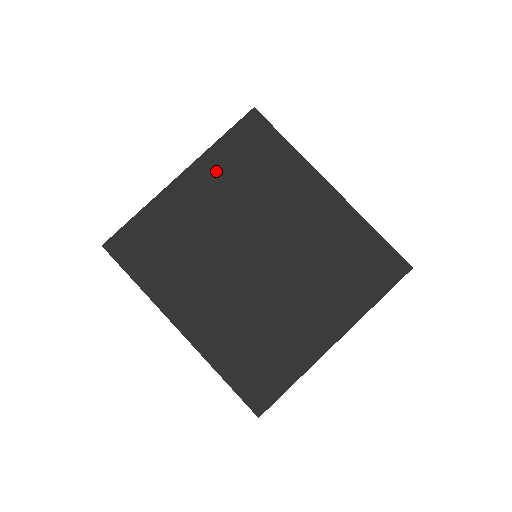
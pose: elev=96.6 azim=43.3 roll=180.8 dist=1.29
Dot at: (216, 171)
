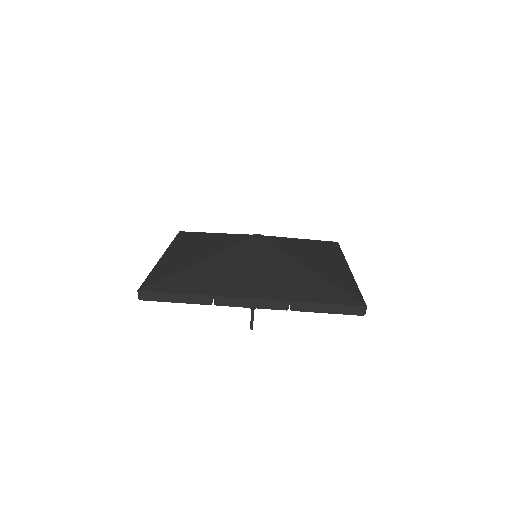
Dot at: (187, 243)
